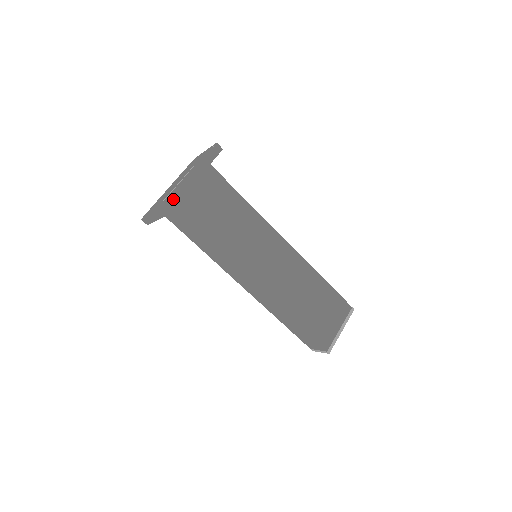
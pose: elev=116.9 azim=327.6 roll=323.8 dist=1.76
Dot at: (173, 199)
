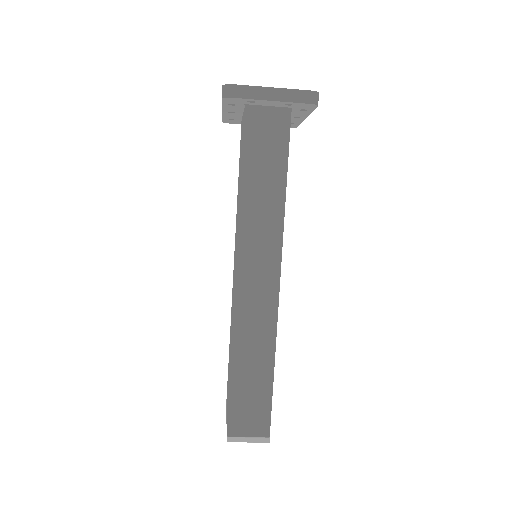
Dot at: occluded
